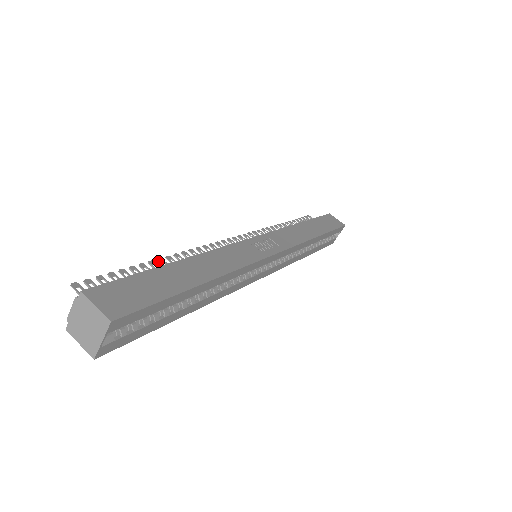
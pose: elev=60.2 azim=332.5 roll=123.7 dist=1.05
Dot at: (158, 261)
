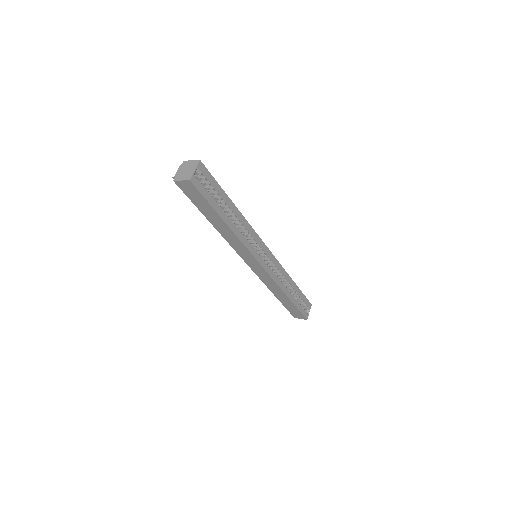
Dot at: occluded
